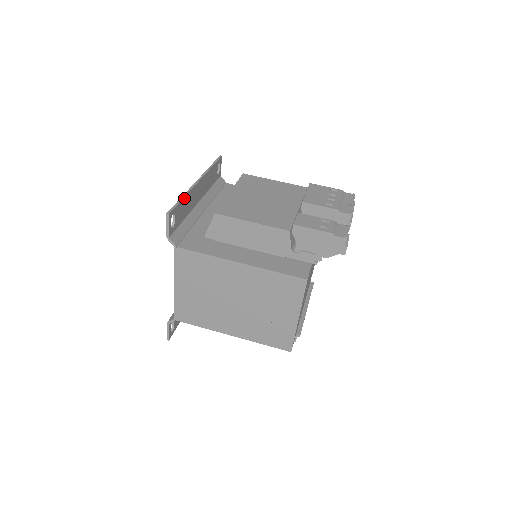
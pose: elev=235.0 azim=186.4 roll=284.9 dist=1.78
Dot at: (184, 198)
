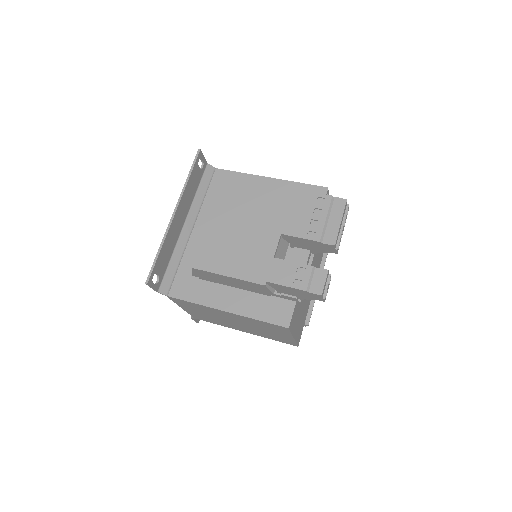
Dot at: (161, 249)
